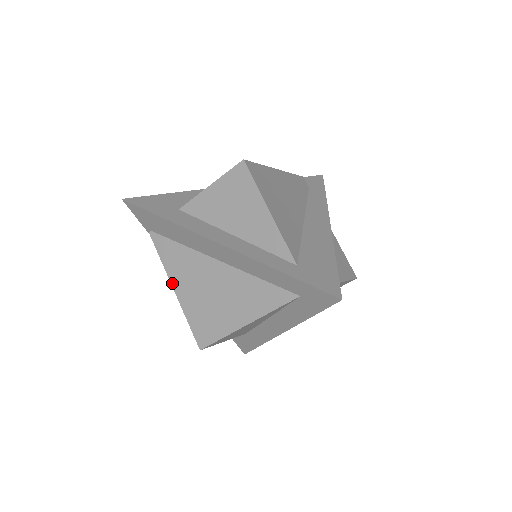
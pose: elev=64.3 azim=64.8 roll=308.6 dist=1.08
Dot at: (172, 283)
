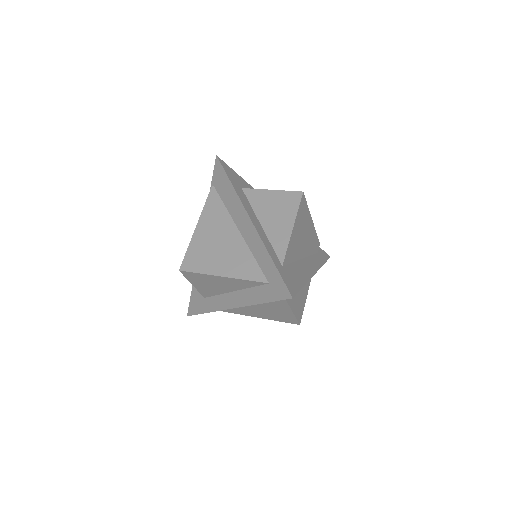
Dot at: (199, 222)
